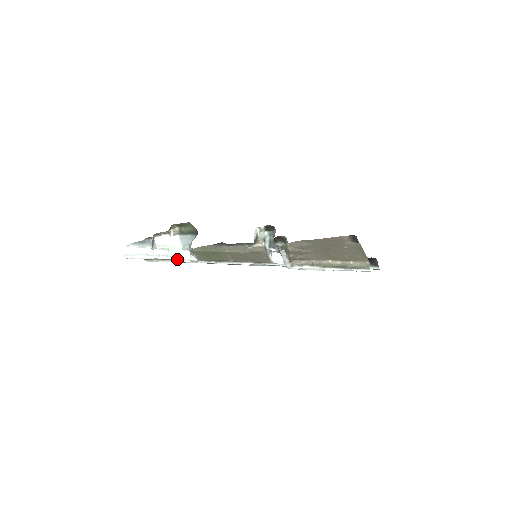
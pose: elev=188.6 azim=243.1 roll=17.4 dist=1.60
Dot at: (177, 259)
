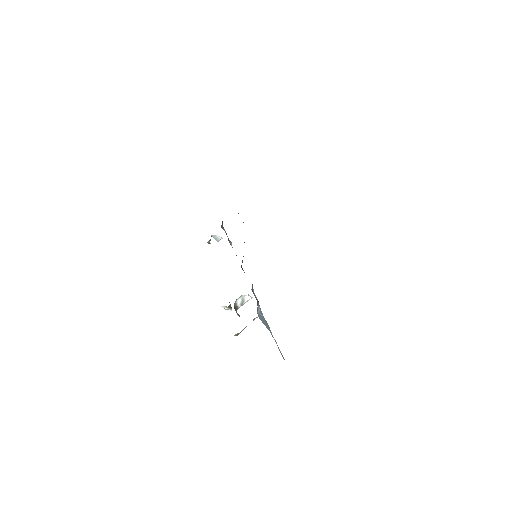
Dot at: occluded
